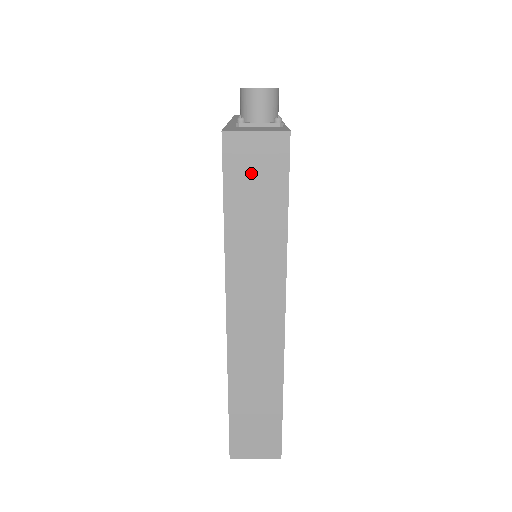
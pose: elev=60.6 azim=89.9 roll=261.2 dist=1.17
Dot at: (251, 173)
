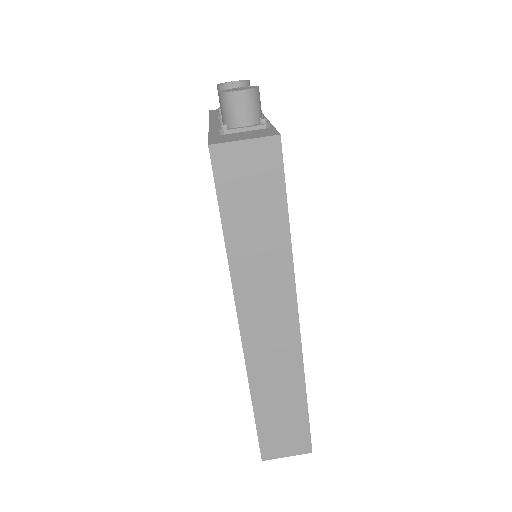
Dot at: (245, 184)
